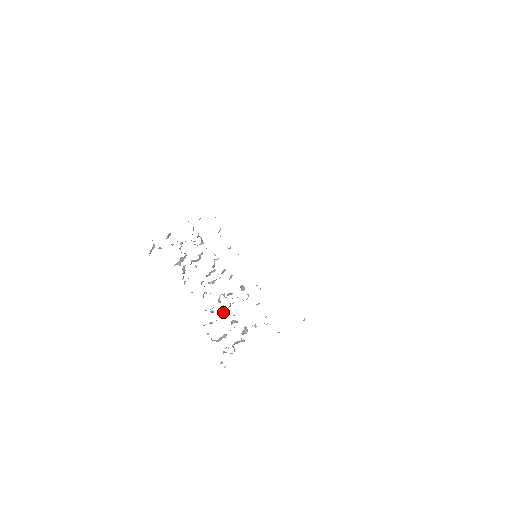
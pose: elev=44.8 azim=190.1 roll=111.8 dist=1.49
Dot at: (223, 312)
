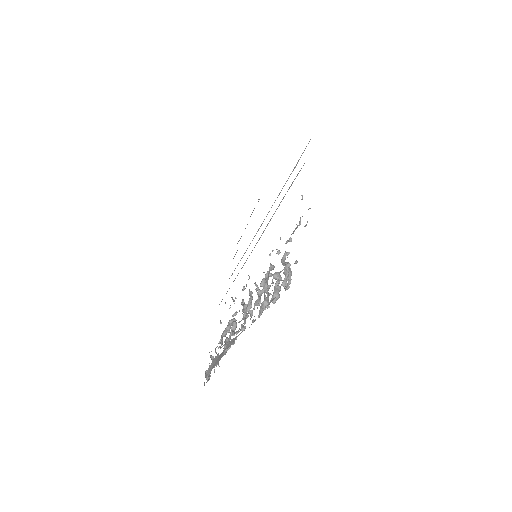
Dot at: (268, 293)
